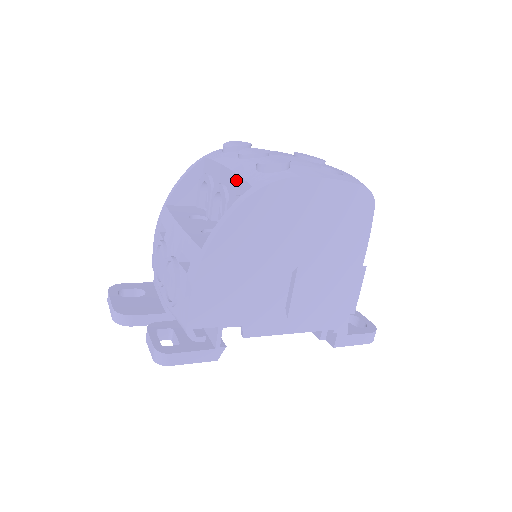
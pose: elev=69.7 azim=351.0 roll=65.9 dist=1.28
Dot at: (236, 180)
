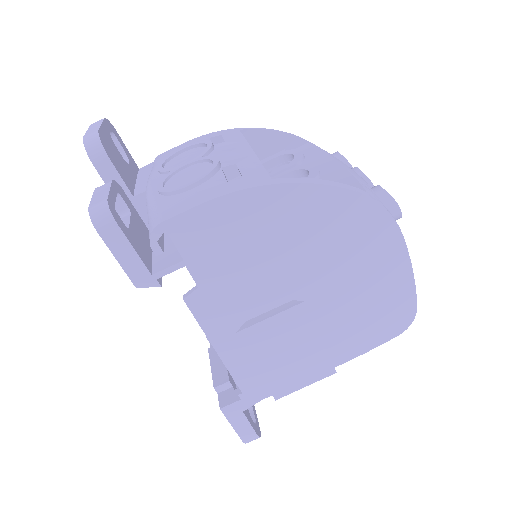
Dot at: (344, 176)
